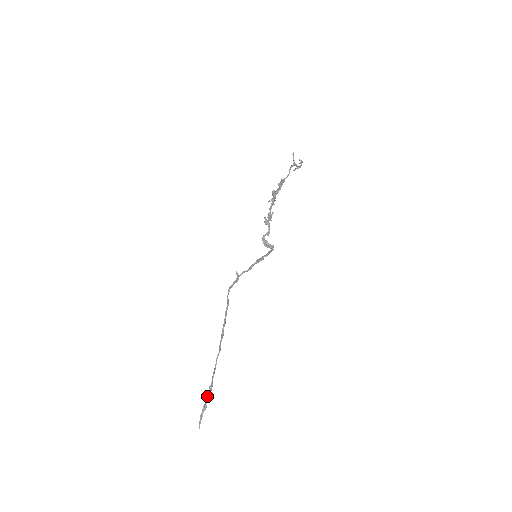
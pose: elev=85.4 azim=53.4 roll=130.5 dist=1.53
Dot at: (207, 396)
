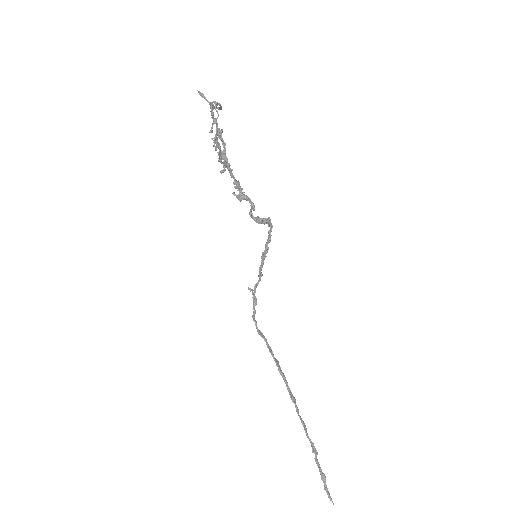
Dot at: (317, 464)
